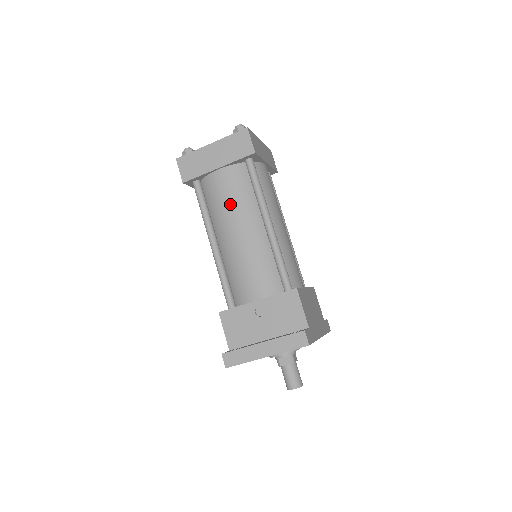
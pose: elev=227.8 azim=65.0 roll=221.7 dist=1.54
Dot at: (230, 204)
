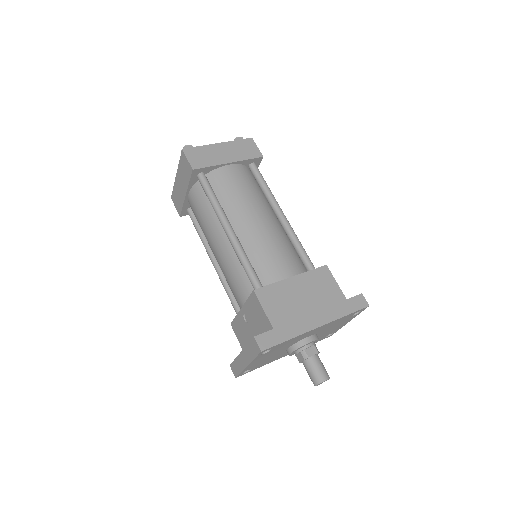
Dot at: (202, 223)
